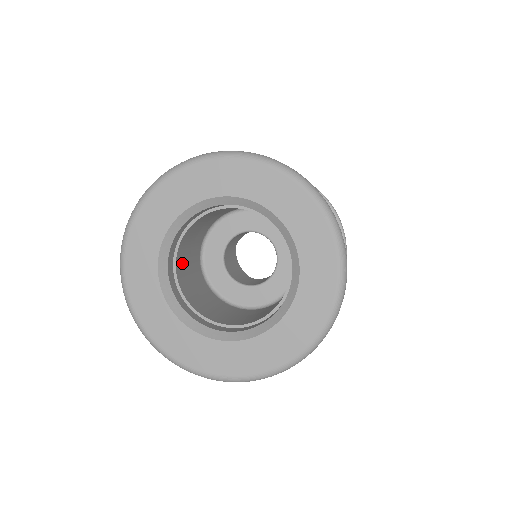
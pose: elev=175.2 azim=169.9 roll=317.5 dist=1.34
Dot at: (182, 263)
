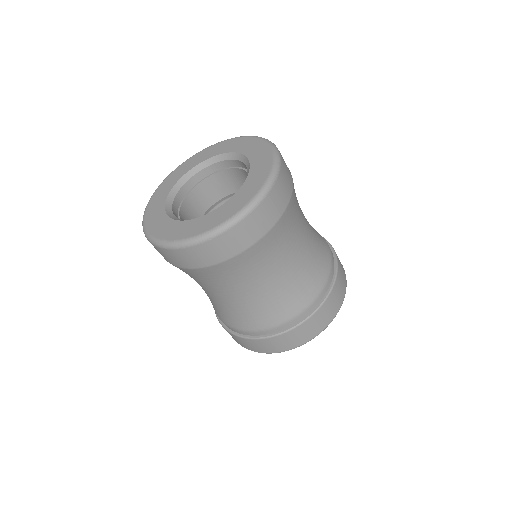
Dot at: occluded
